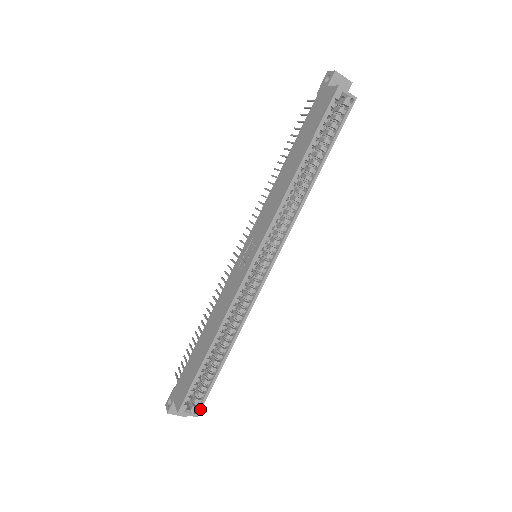
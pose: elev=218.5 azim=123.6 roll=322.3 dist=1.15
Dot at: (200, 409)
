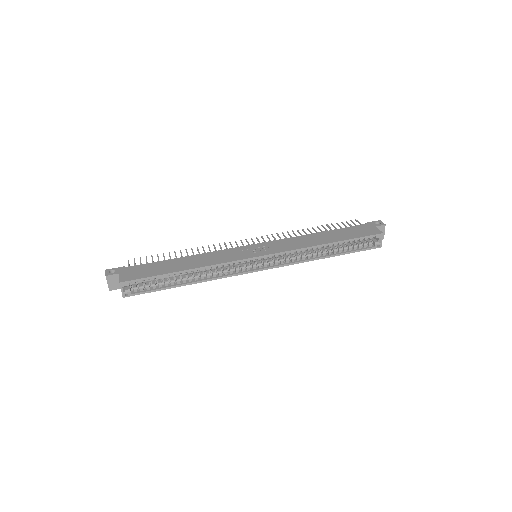
Dot at: (131, 295)
